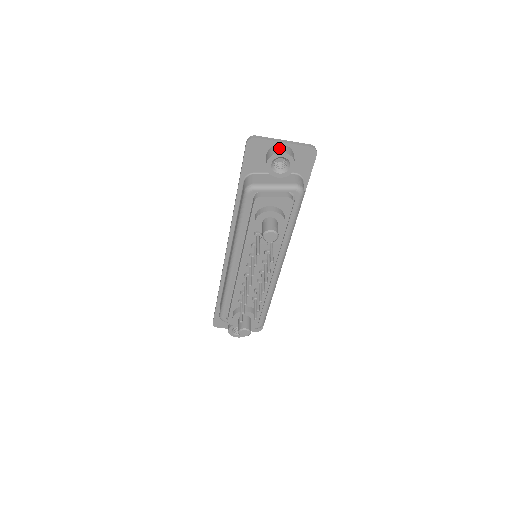
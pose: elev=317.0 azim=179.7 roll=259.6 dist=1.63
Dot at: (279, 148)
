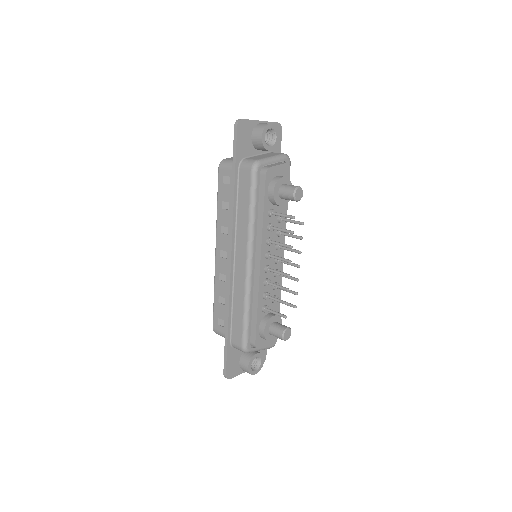
Dot at: (263, 123)
